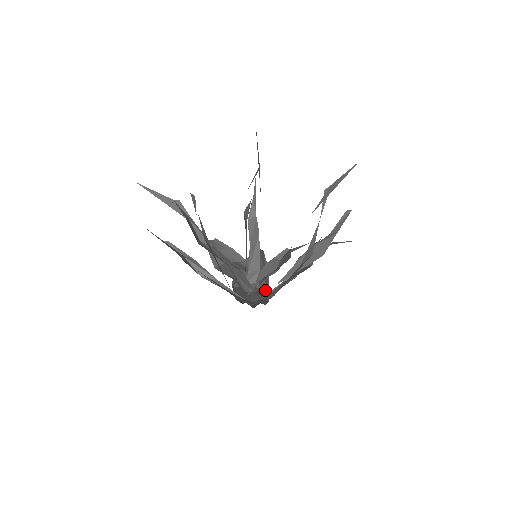
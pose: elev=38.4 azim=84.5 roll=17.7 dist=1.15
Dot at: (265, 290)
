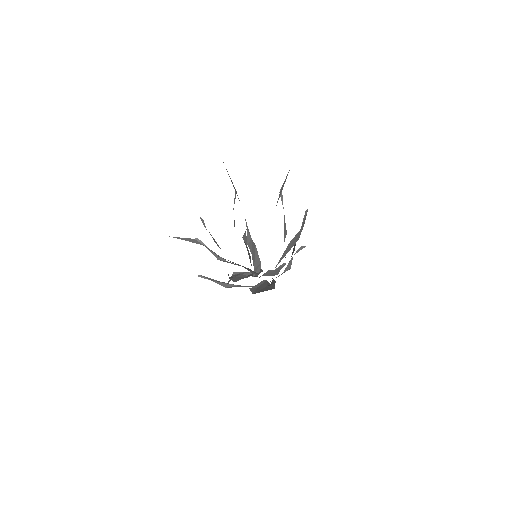
Dot at: occluded
